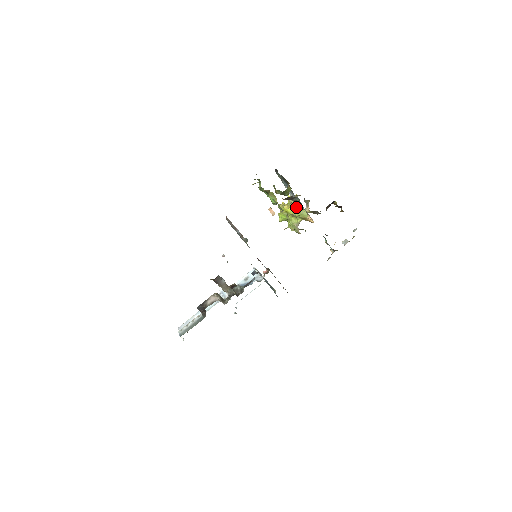
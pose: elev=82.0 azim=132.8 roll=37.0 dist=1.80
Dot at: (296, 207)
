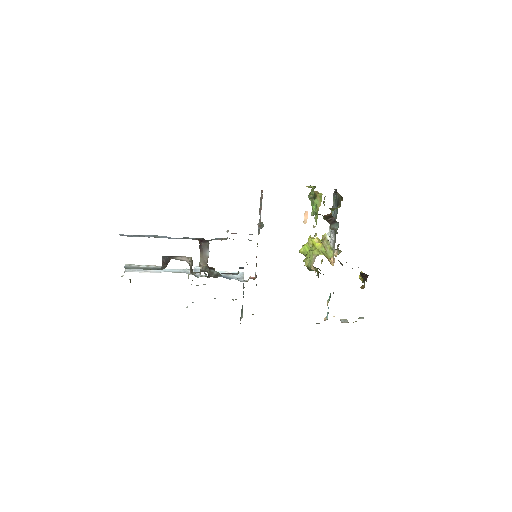
Dot at: (326, 244)
